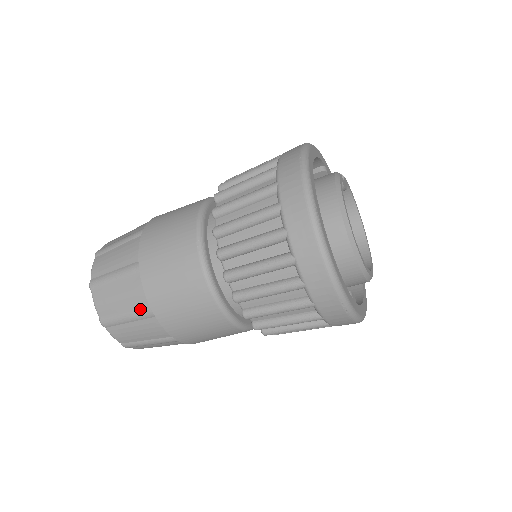
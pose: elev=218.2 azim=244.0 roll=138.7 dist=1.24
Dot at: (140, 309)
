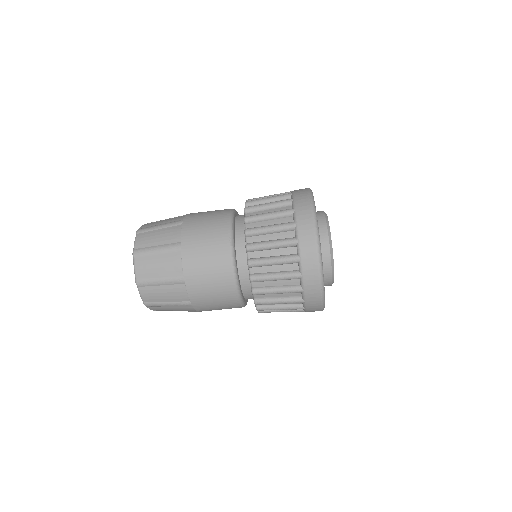
Dot at: (174, 276)
